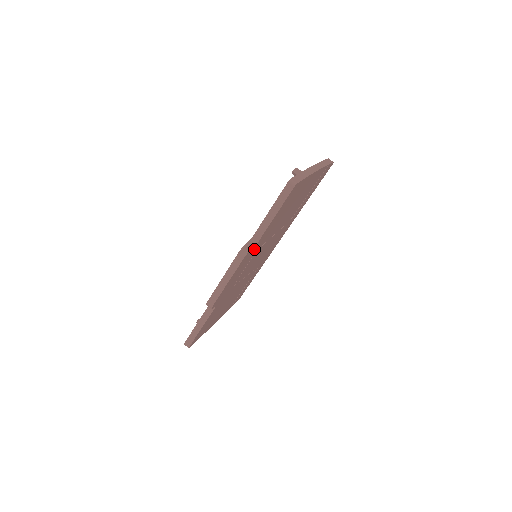
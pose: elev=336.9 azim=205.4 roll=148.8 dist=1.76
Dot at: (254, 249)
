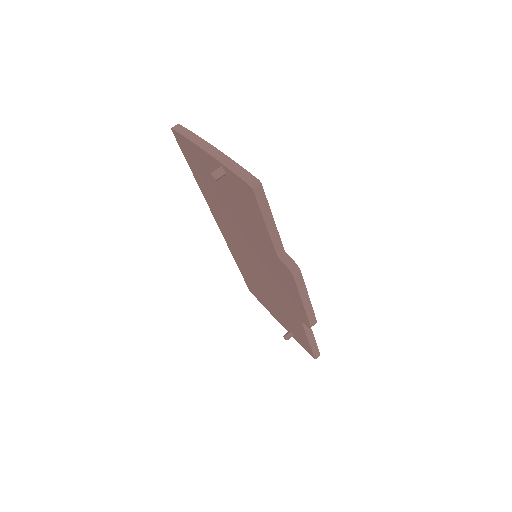
Dot at: occluded
